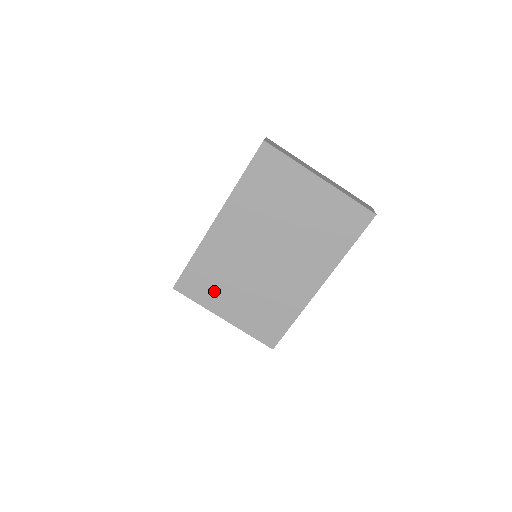
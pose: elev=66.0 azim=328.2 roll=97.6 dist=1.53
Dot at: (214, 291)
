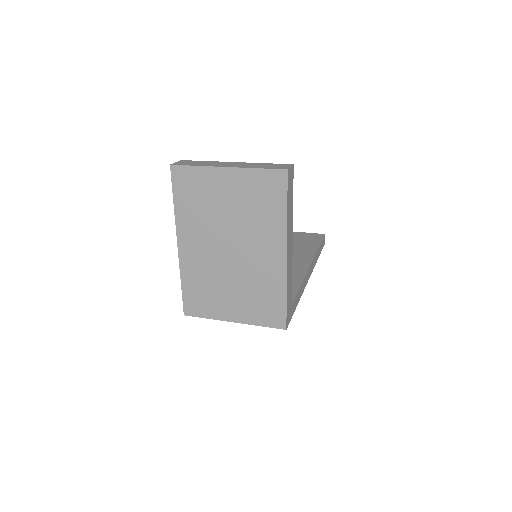
Dot at: (212, 302)
